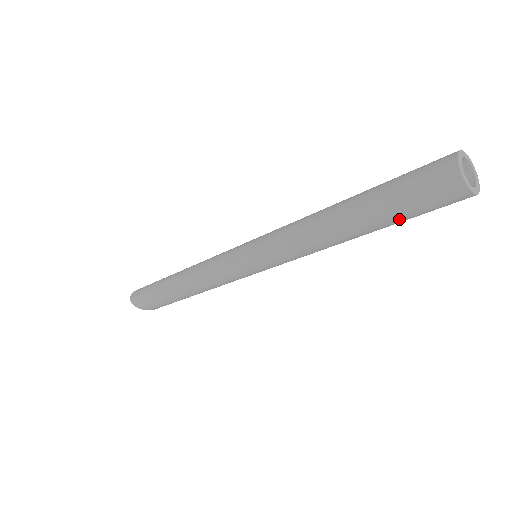
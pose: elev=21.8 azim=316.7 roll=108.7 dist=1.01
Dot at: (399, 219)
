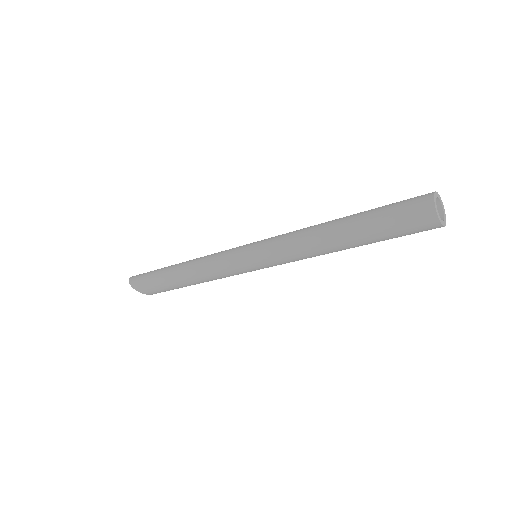
Dot at: (379, 231)
